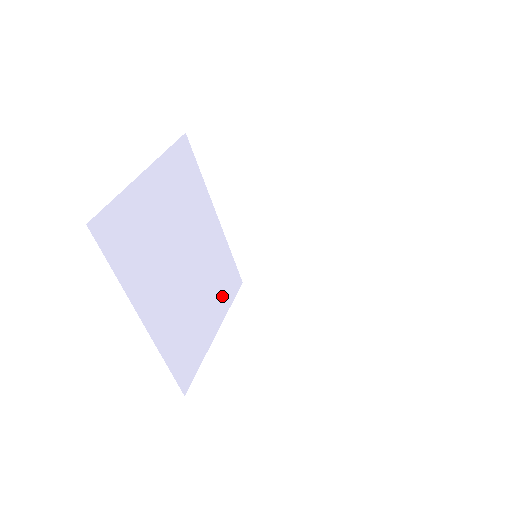
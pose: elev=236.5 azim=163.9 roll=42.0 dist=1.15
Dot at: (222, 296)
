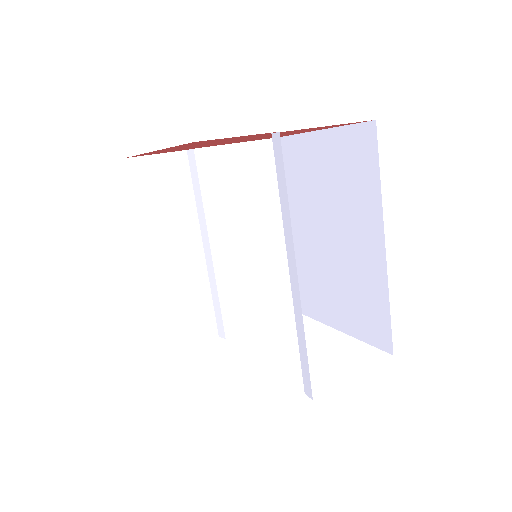
Dot at: occluded
